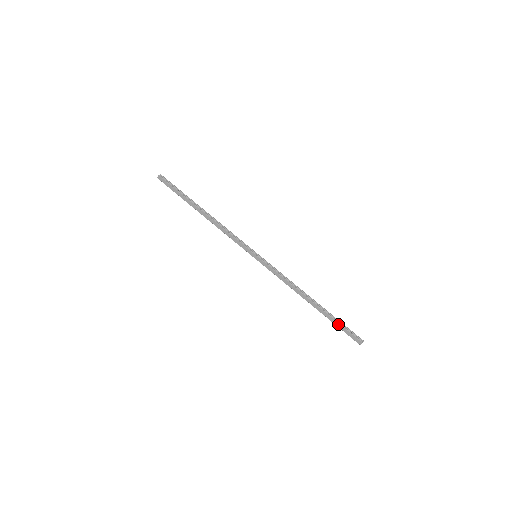
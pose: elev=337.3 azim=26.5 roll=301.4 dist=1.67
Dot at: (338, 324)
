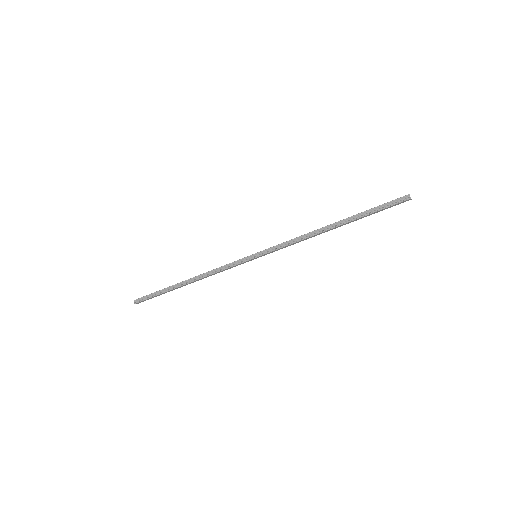
Dot at: (374, 213)
